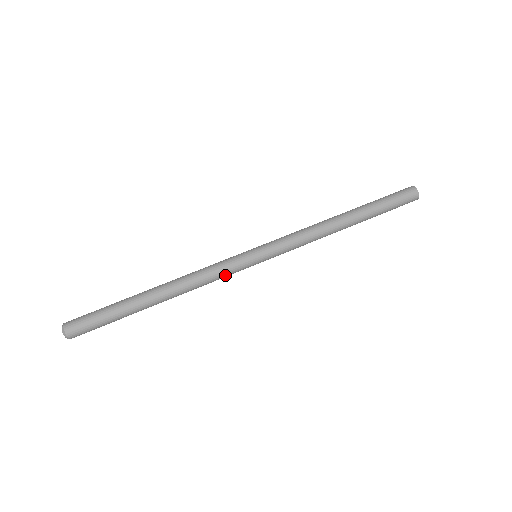
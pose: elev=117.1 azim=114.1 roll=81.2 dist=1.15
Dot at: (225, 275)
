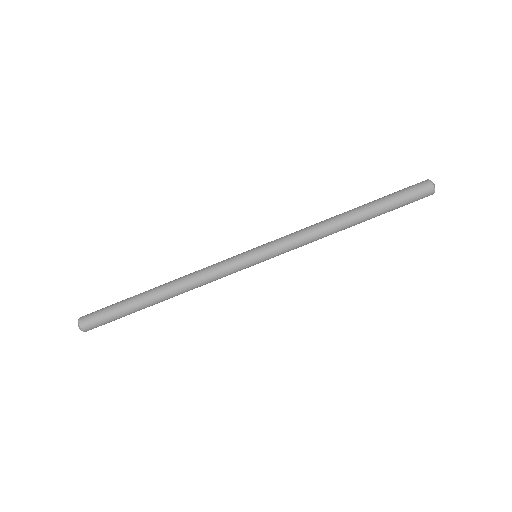
Dot at: (224, 274)
